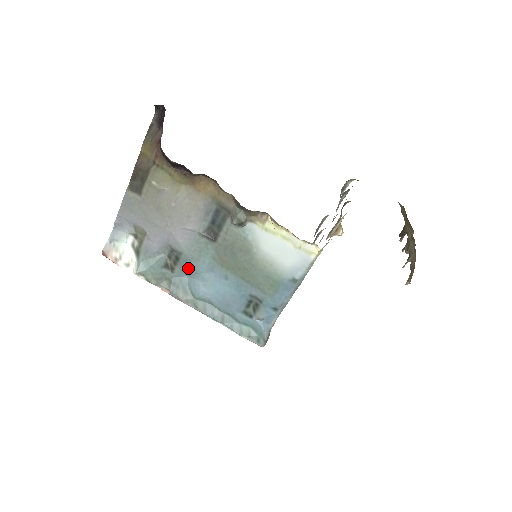
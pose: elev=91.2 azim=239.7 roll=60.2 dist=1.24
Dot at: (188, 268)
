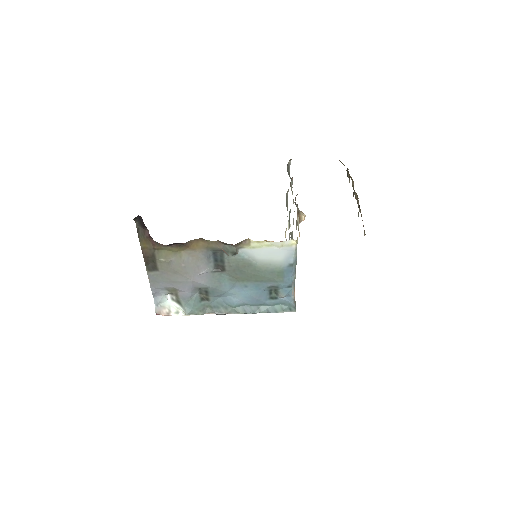
Dot at: (217, 293)
